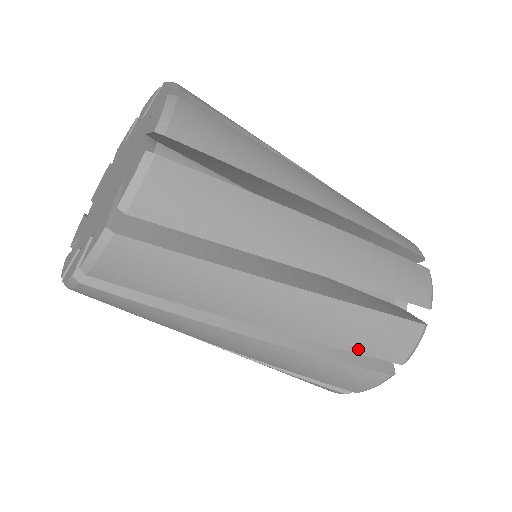
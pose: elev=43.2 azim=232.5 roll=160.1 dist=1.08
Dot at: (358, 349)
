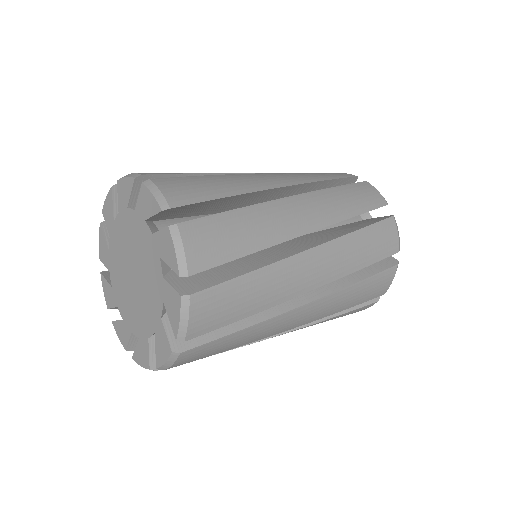
Dot at: occluded
